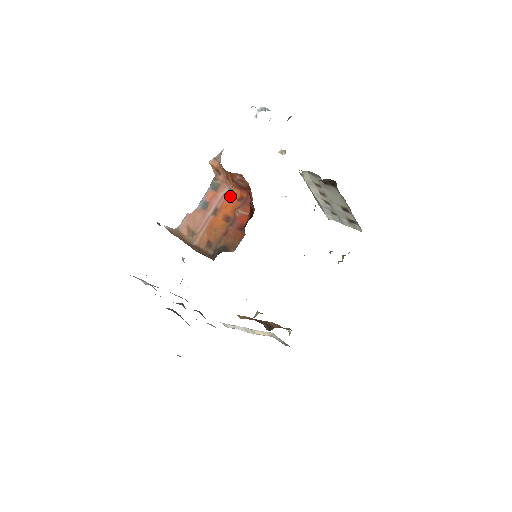
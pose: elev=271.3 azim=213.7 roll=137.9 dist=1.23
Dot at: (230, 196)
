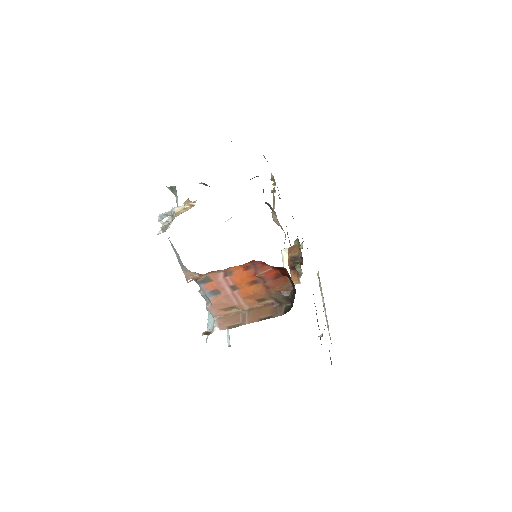
Dot at: (233, 274)
